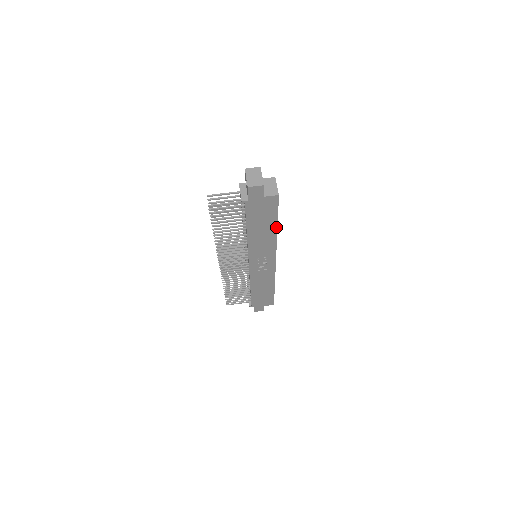
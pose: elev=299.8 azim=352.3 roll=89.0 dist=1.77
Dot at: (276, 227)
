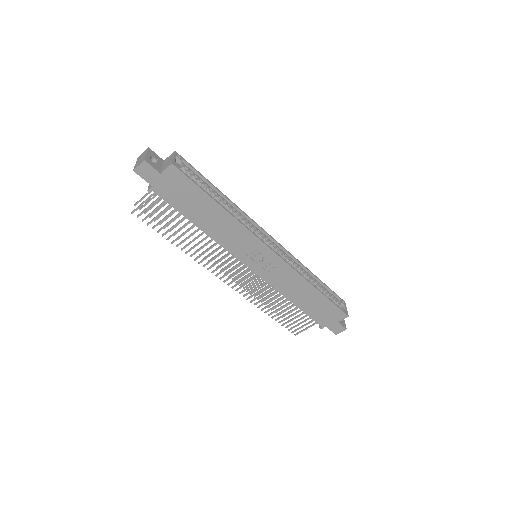
Dot at: (218, 205)
